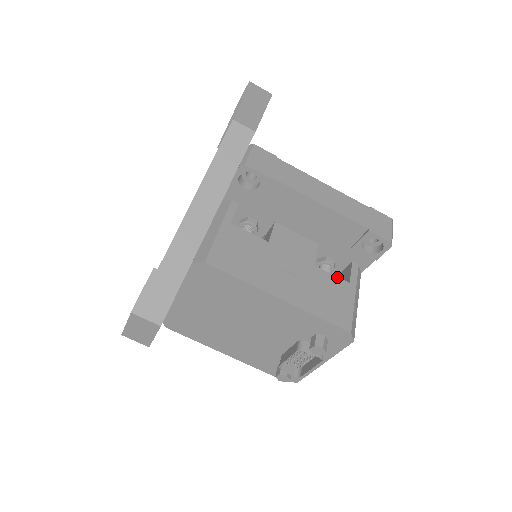
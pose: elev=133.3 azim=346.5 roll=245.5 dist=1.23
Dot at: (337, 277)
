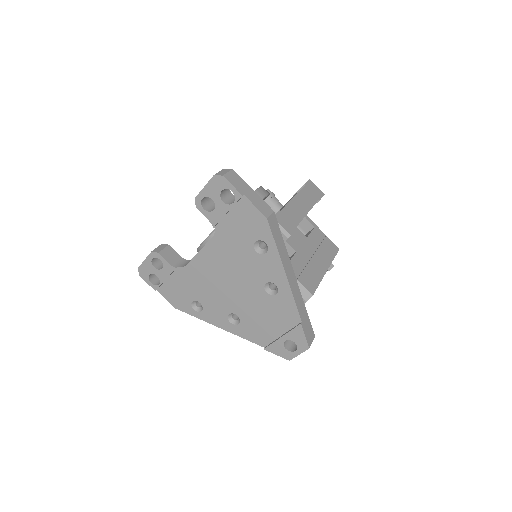
Dot at: (312, 231)
